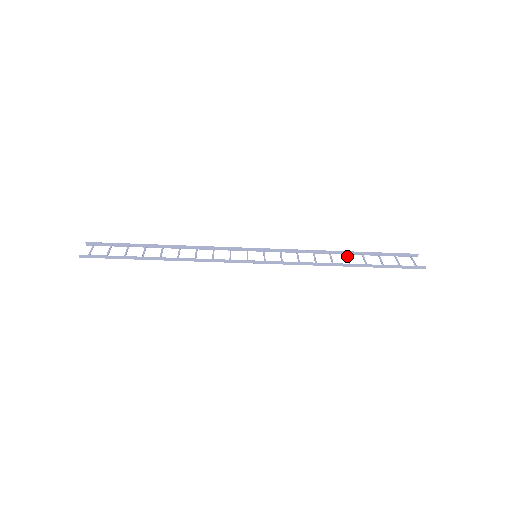
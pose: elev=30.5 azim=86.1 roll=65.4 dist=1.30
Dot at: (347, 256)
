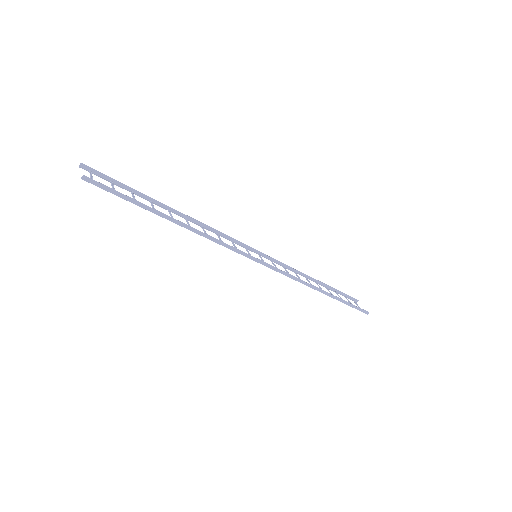
Dot at: (317, 284)
